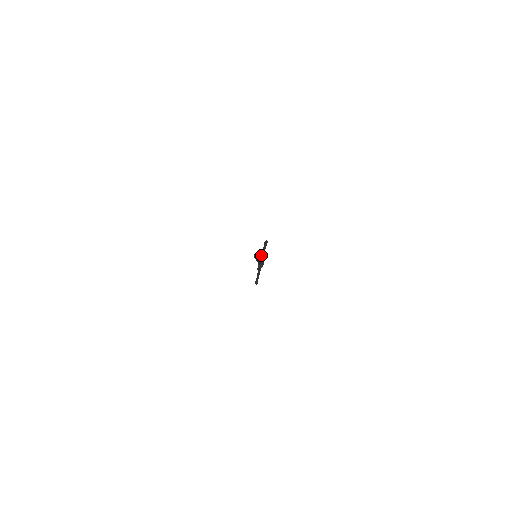
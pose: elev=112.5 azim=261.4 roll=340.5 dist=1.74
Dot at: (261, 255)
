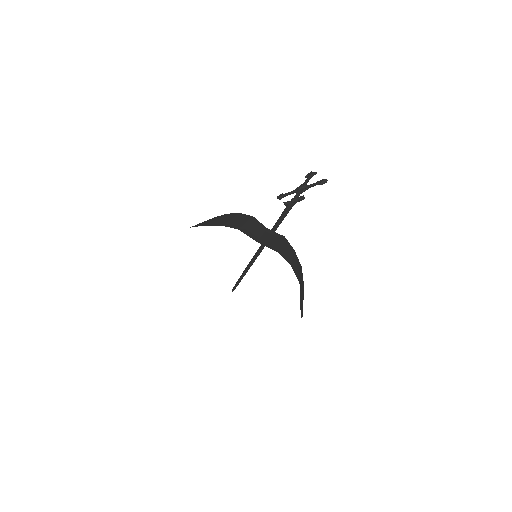
Dot at: (299, 199)
